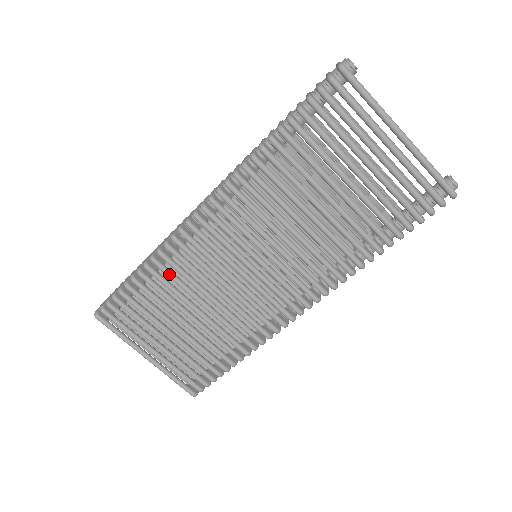
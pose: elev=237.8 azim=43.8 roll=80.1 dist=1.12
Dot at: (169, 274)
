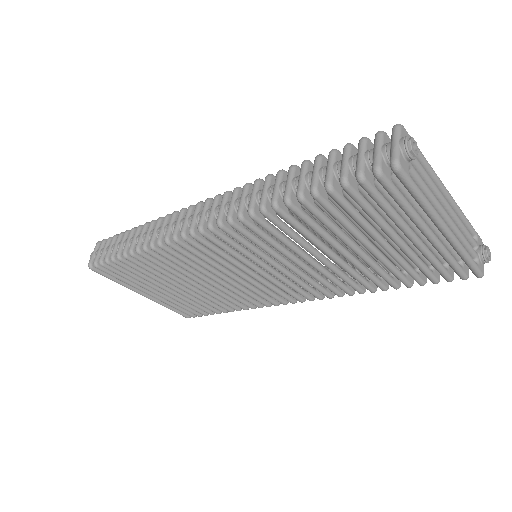
Dot at: (163, 262)
